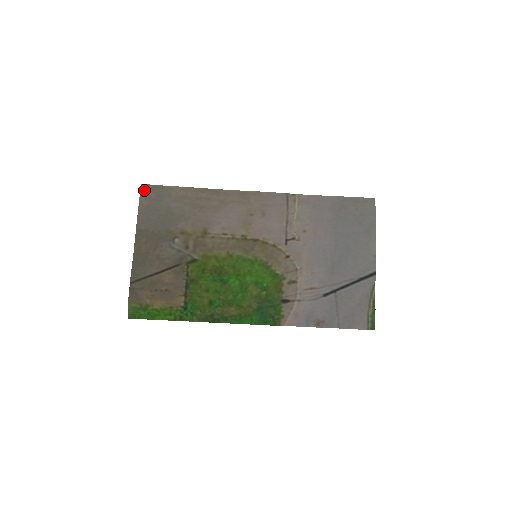
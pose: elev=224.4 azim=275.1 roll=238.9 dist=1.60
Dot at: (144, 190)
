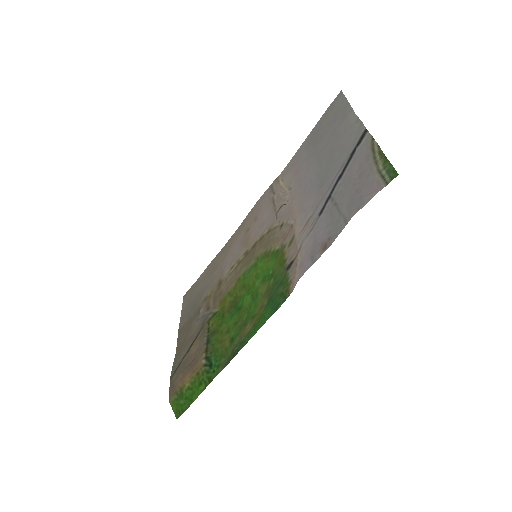
Dot at: (185, 298)
